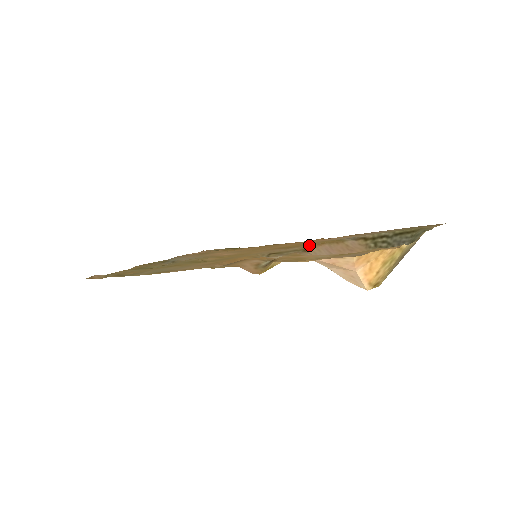
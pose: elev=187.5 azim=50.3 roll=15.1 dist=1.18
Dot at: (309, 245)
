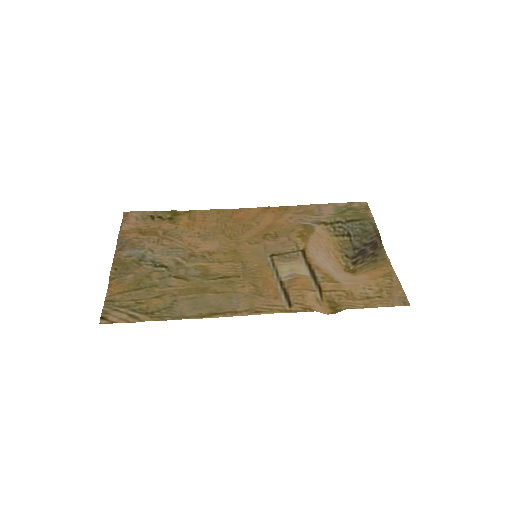
Dot at: (296, 240)
